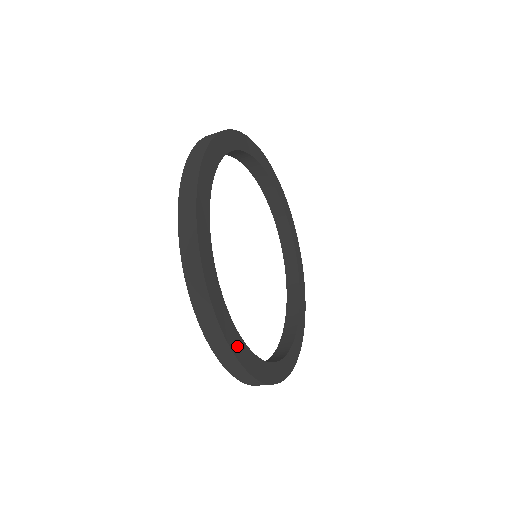
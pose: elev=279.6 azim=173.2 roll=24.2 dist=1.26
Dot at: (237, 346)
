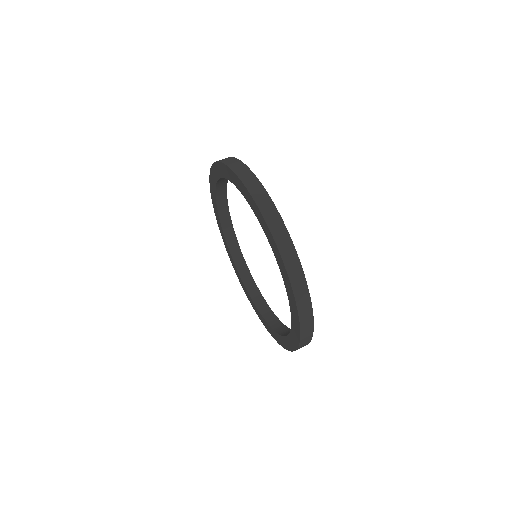
Dot at: occluded
